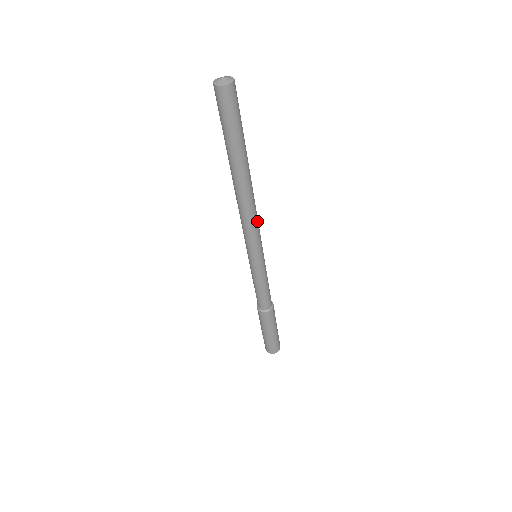
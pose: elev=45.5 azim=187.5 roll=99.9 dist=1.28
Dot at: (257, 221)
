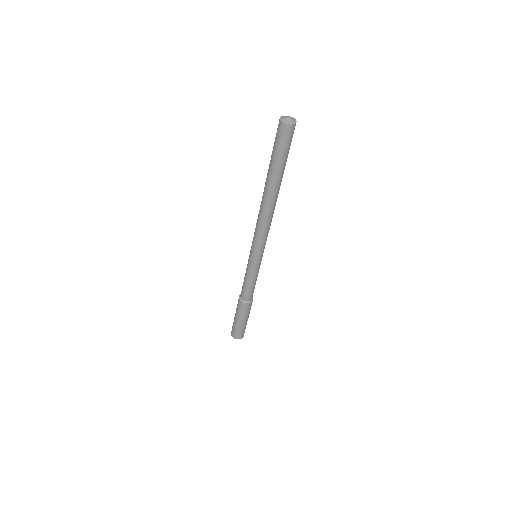
Dot at: occluded
